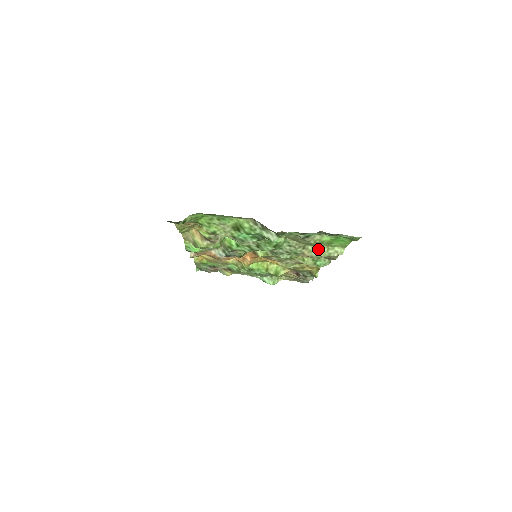
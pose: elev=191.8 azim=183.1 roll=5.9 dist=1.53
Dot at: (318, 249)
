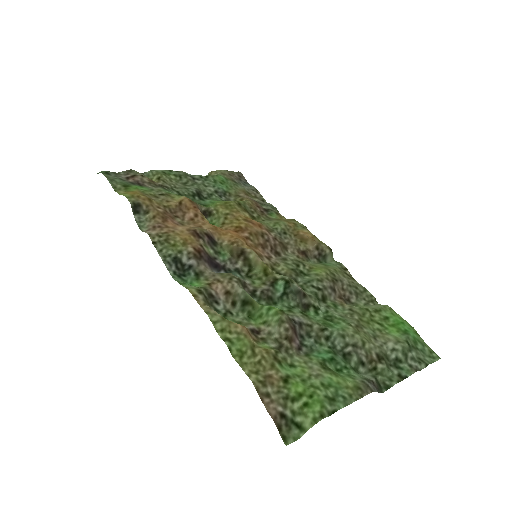
Dot at: (363, 307)
